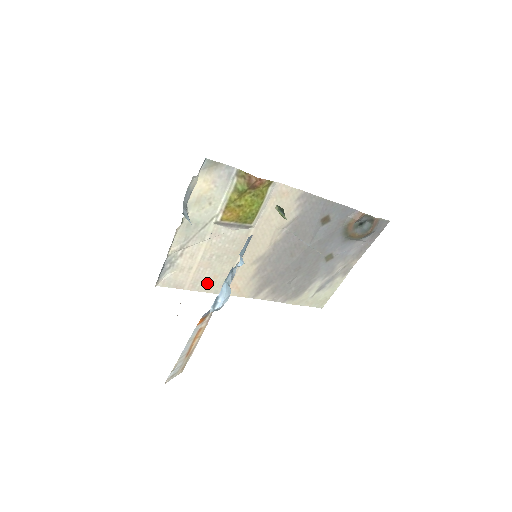
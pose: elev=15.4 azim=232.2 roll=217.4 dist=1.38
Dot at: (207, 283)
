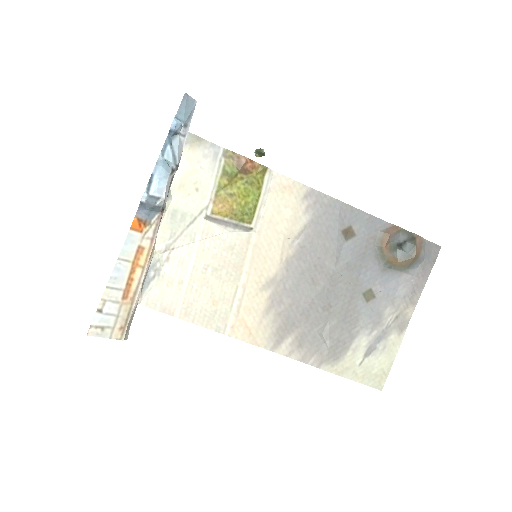
Dot at: (205, 312)
